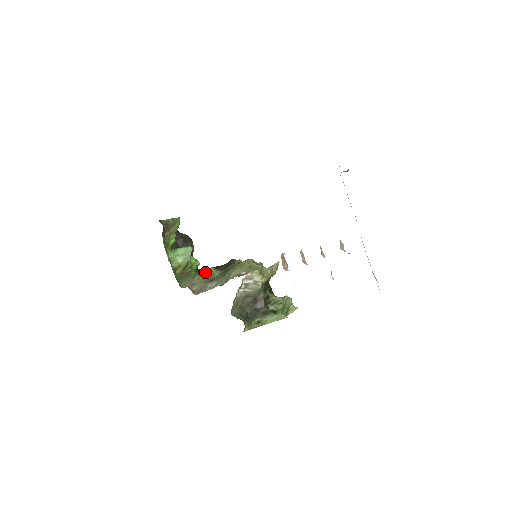
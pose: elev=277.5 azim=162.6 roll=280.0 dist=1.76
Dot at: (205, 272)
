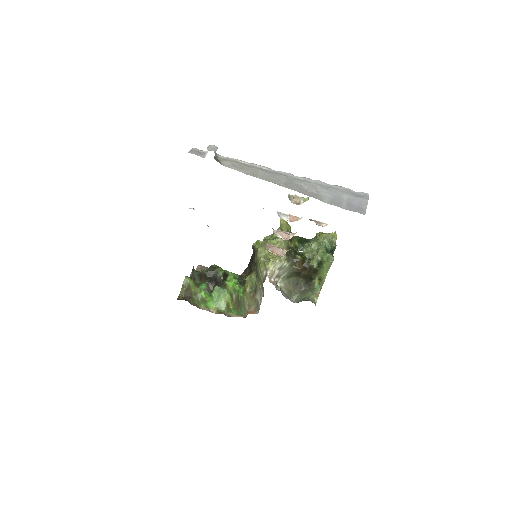
Dot at: (246, 286)
